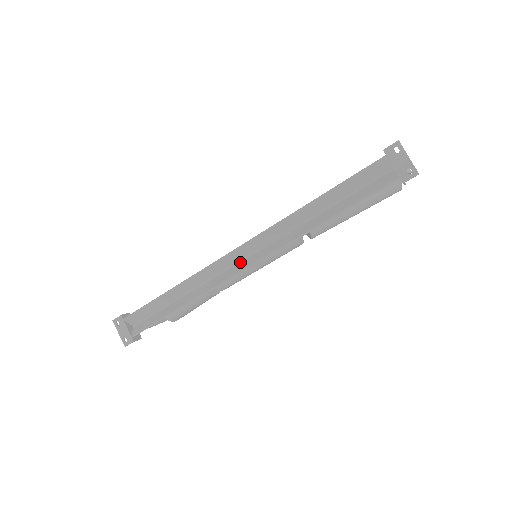
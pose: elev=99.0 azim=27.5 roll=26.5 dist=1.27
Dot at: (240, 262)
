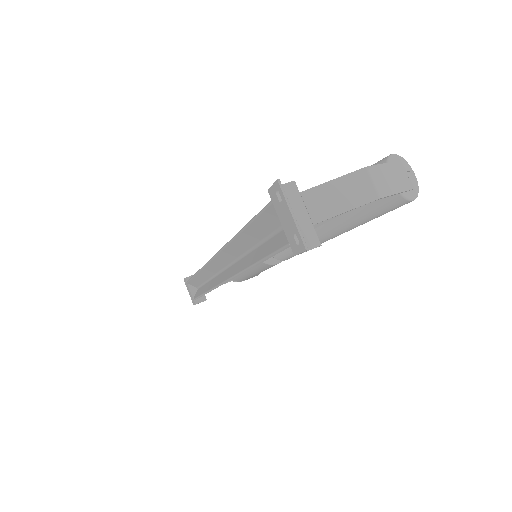
Dot at: (224, 270)
